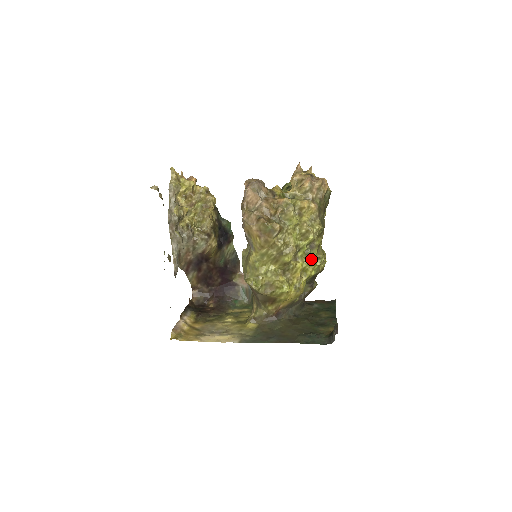
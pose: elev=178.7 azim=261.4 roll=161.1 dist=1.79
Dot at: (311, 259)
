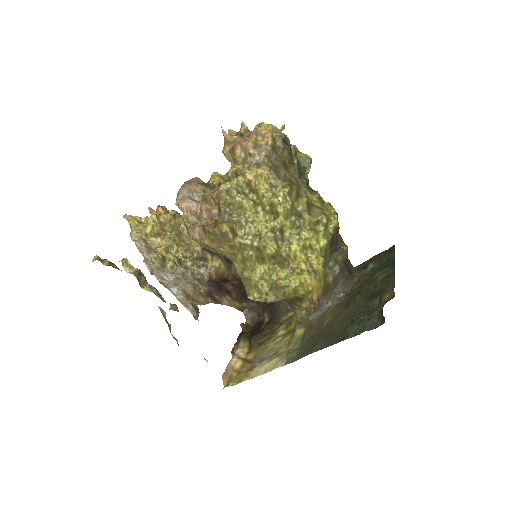
Dot at: (306, 230)
